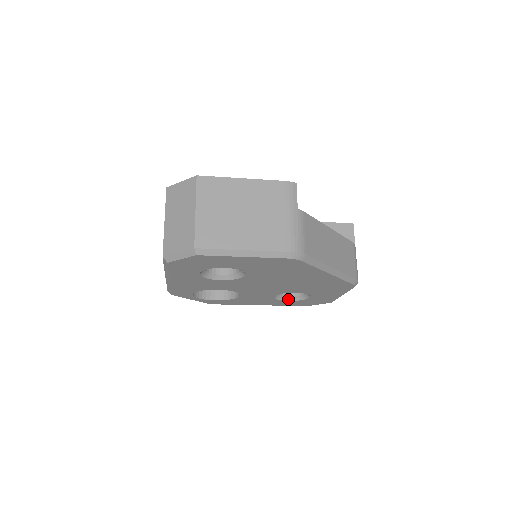
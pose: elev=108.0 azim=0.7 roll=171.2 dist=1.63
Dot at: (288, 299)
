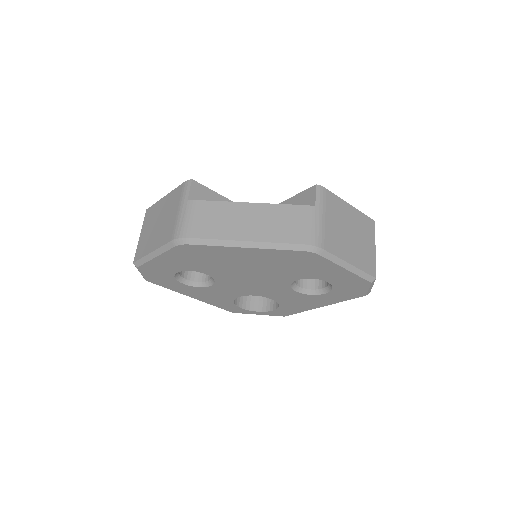
Dot at: (324, 292)
